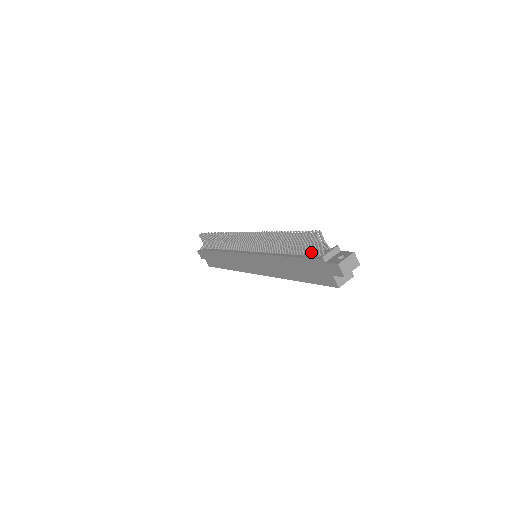
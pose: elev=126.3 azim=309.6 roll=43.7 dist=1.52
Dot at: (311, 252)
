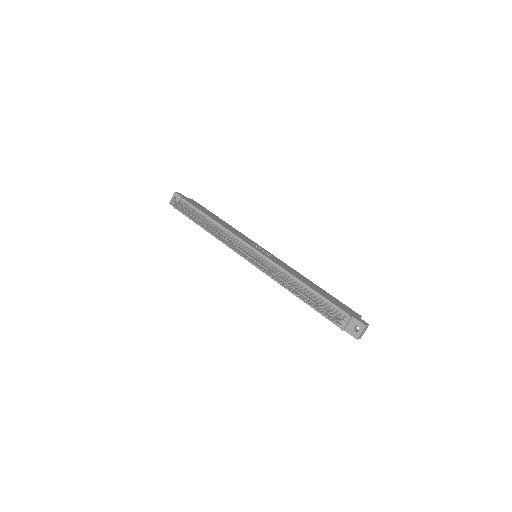
Dot at: occluded
